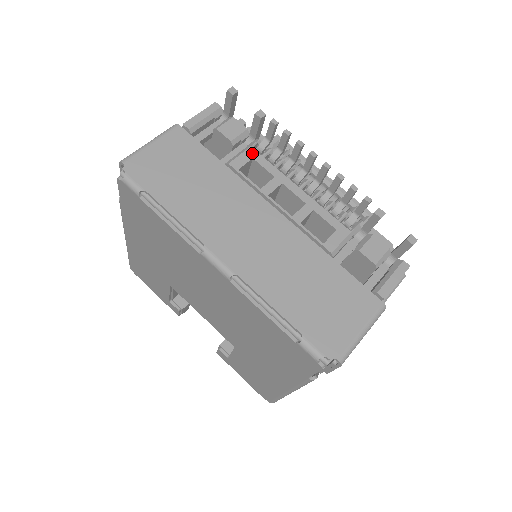
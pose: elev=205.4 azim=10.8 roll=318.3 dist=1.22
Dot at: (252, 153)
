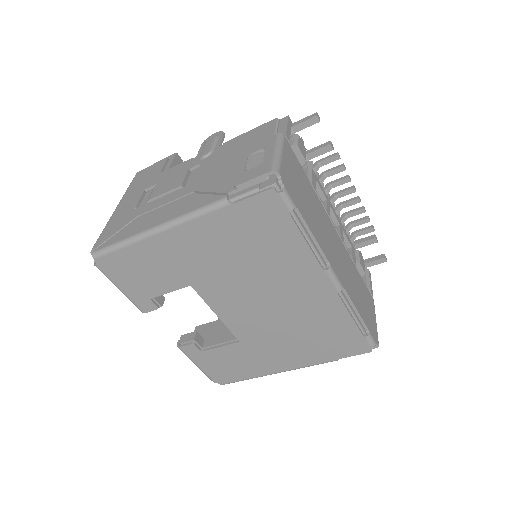
Dot at: (315, 175)
